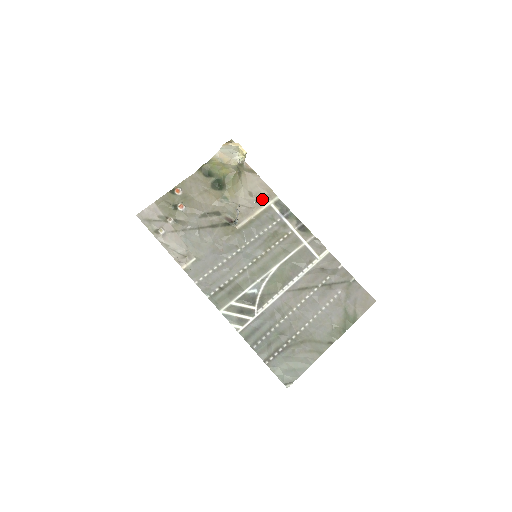
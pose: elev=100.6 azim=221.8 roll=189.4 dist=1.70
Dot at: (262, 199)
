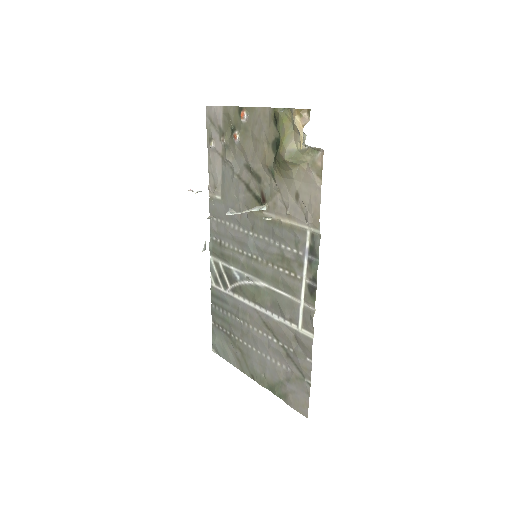
Dot at: (304, 214)
